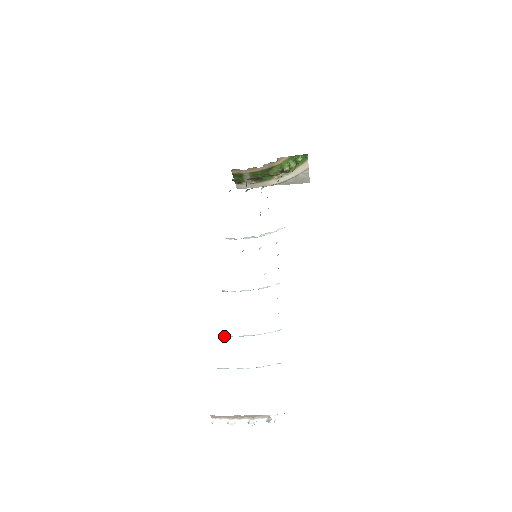
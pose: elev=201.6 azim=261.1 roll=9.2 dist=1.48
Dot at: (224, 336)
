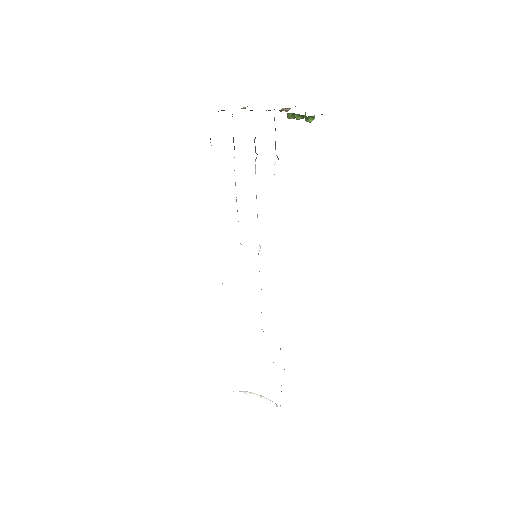
Dot at: occluded
